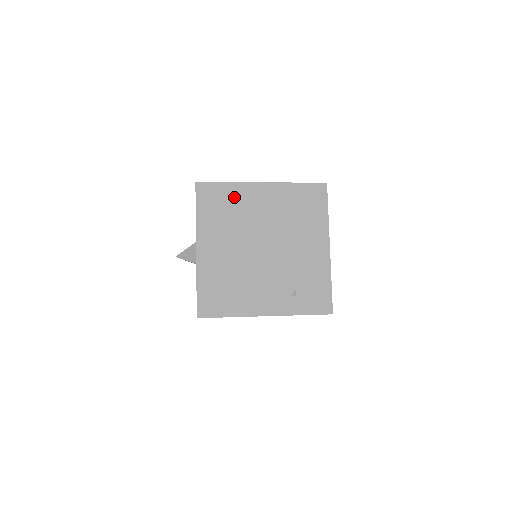
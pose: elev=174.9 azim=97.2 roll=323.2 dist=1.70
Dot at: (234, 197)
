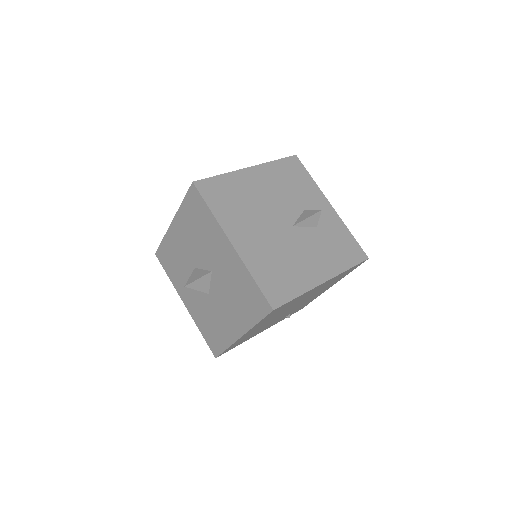
Dot at: (296, 300)
